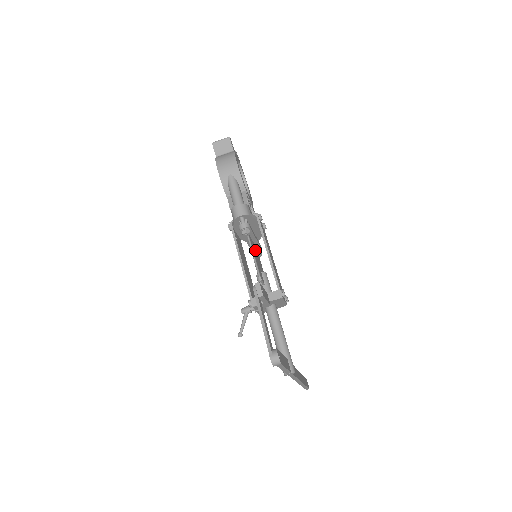
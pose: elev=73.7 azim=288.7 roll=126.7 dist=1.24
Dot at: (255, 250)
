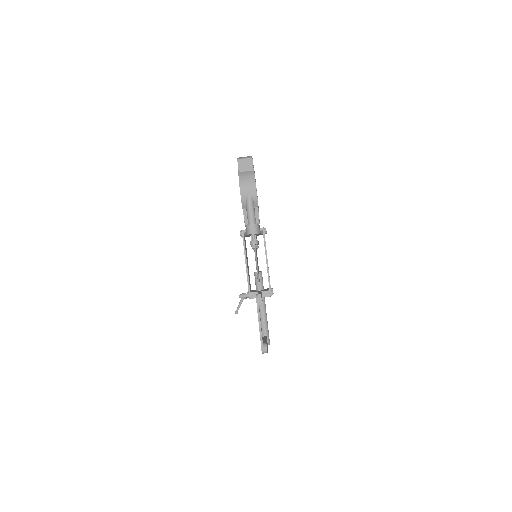
Dot at: (256, 252)
